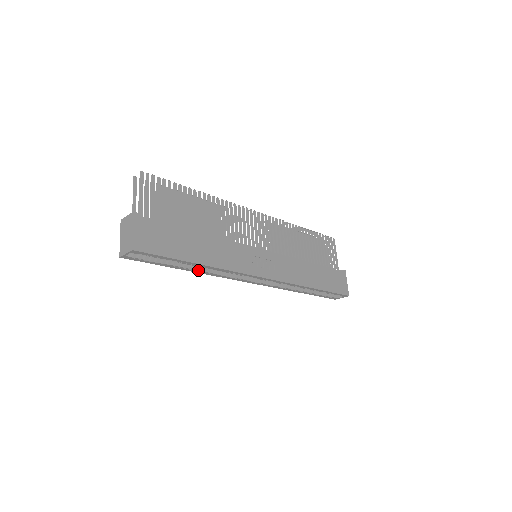
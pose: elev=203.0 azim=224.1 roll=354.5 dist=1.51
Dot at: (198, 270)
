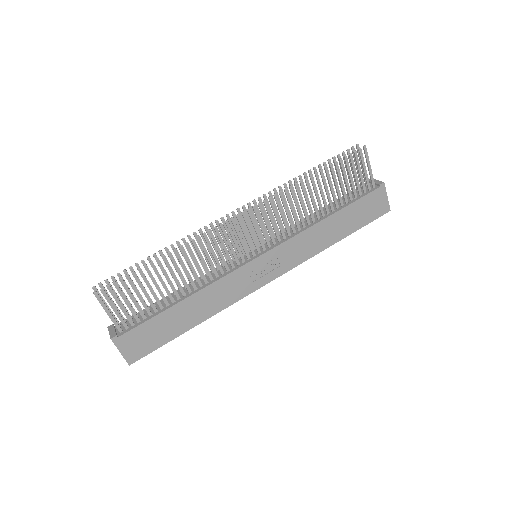
Dot at: occluded
